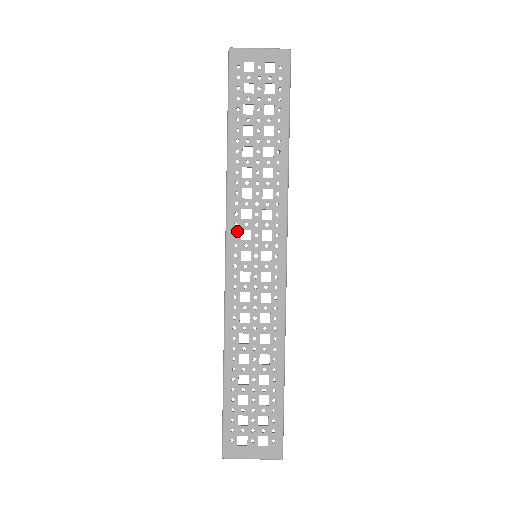
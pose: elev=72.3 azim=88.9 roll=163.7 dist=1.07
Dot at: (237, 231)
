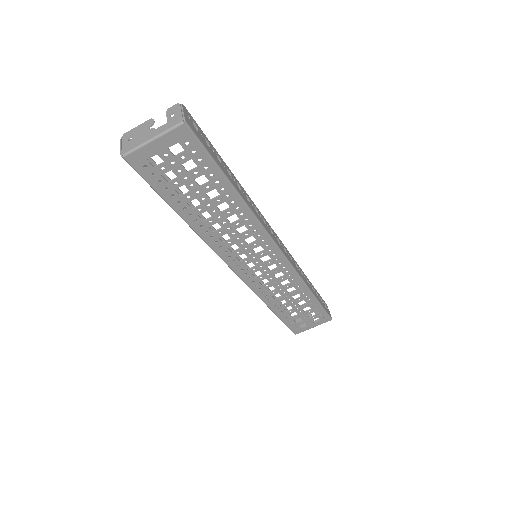
Dot at: (233, 259)
